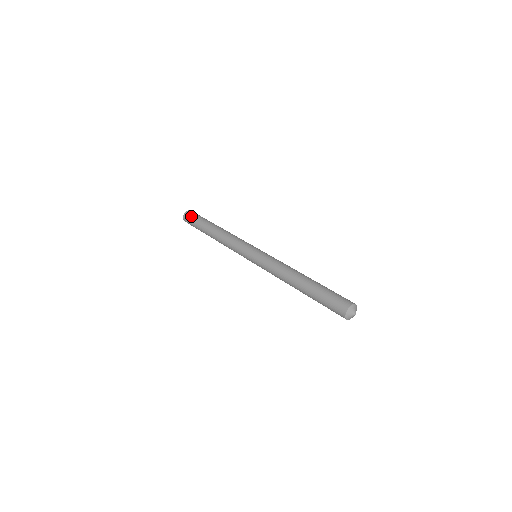
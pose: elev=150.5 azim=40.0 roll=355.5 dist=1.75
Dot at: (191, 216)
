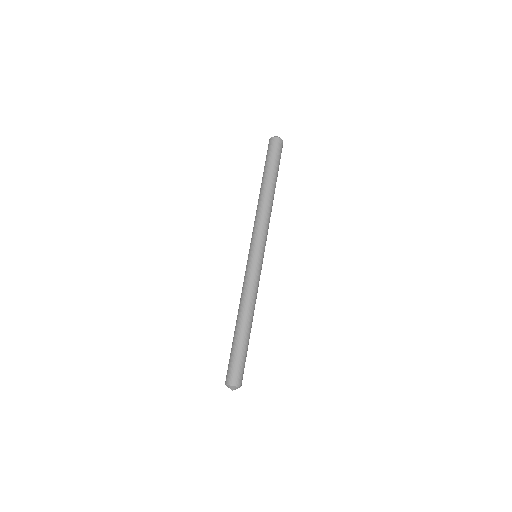
Dot at: (271, 149)
